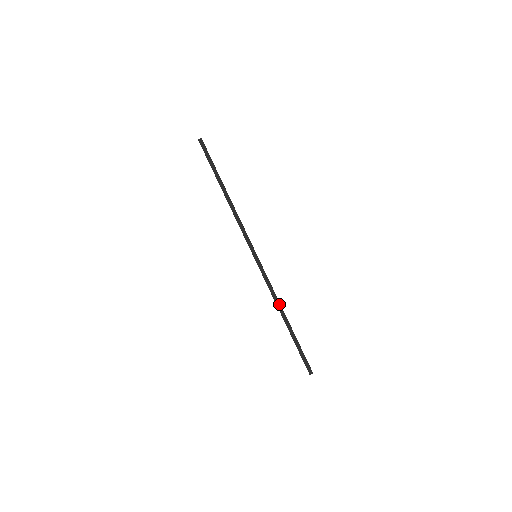
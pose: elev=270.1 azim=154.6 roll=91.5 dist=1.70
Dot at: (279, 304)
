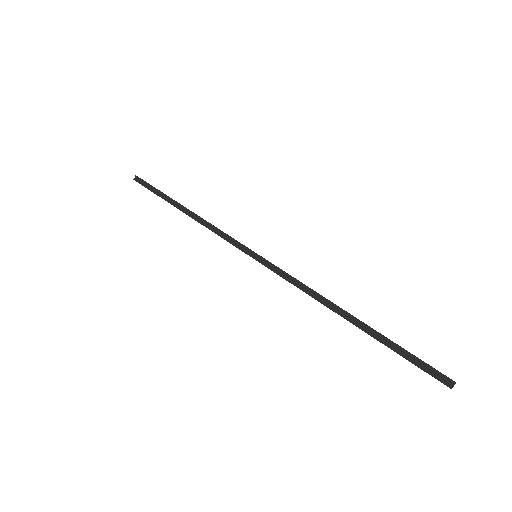
Dot at: (324, 299)
